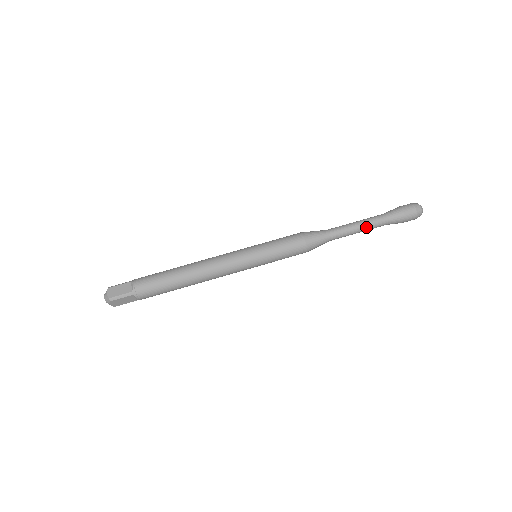
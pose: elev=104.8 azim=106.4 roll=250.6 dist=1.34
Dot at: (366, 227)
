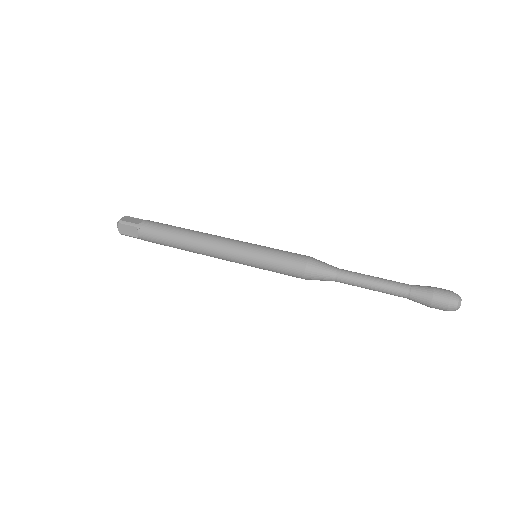
Dot at: (381, 285)
